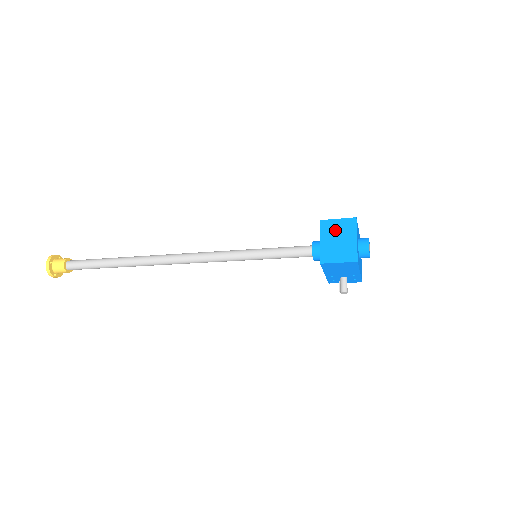
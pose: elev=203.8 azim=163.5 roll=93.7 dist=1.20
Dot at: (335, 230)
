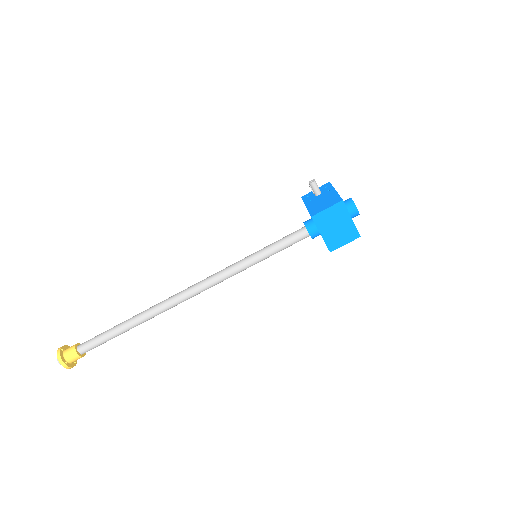
Dot at: (329, 220)
